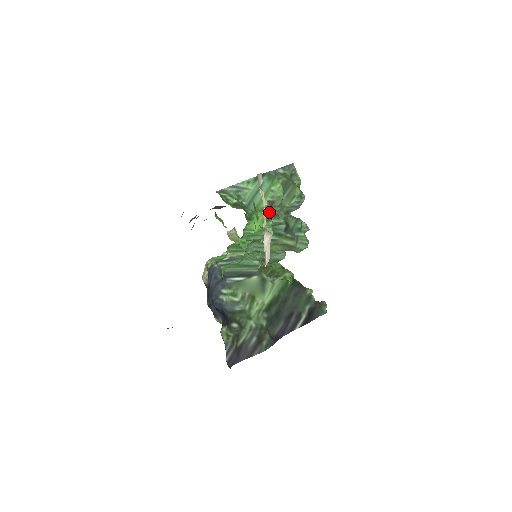
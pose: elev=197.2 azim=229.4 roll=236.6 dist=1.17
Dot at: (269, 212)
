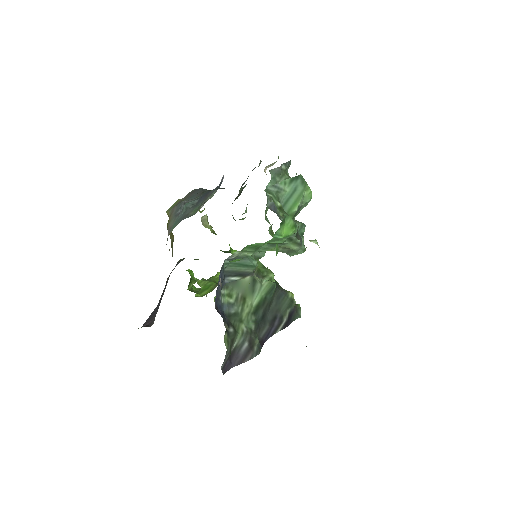
Dot at: occluded
